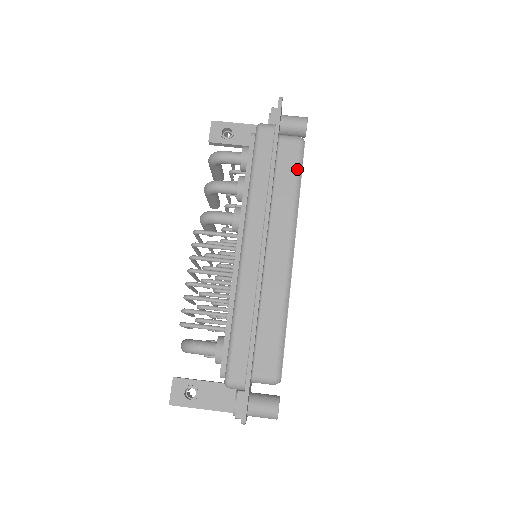
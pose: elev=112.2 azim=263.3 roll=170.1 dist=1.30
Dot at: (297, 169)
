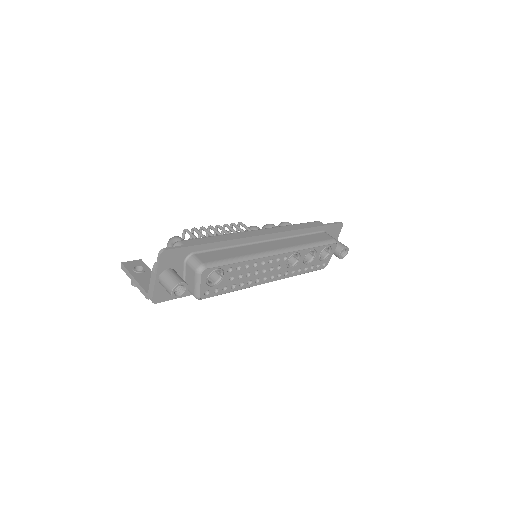
Dot at: (321, 242)
